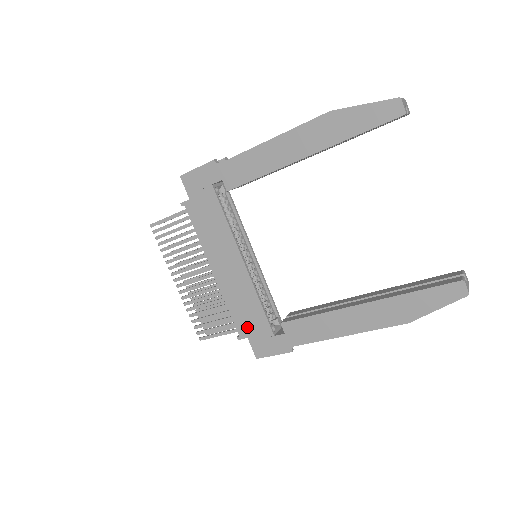
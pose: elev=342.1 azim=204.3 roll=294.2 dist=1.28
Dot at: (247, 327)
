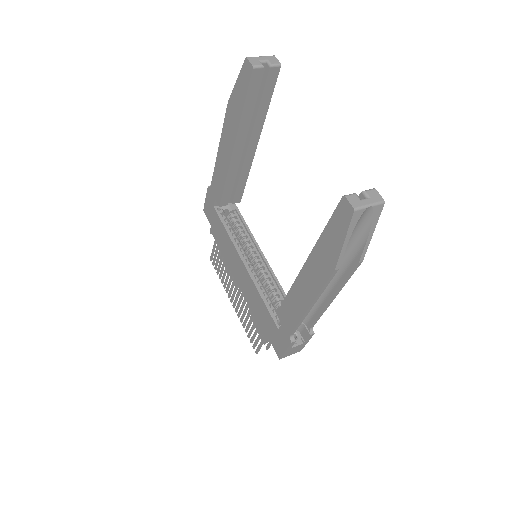
Dot at: (265, 327)
